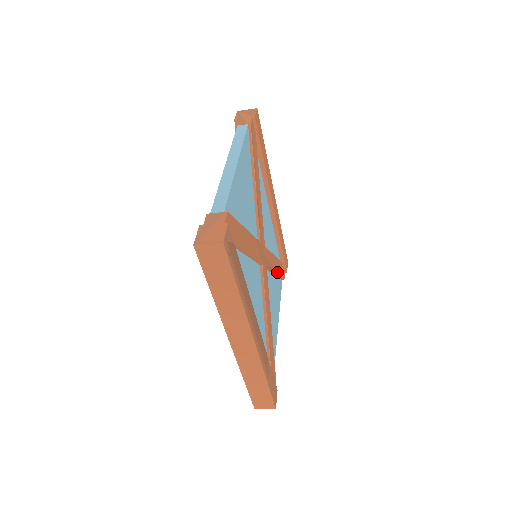
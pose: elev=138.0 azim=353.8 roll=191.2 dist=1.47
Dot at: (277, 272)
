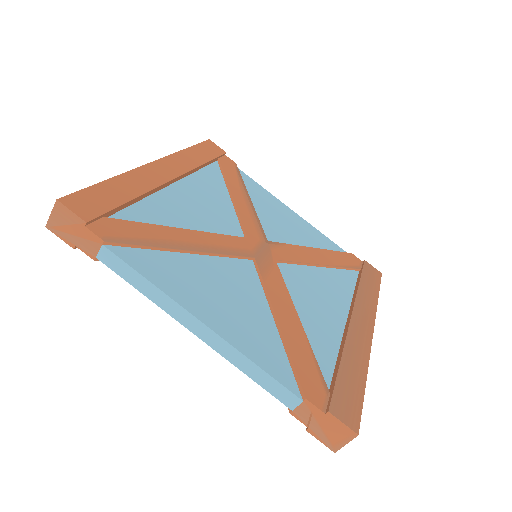
Dot at: (244, 193)
